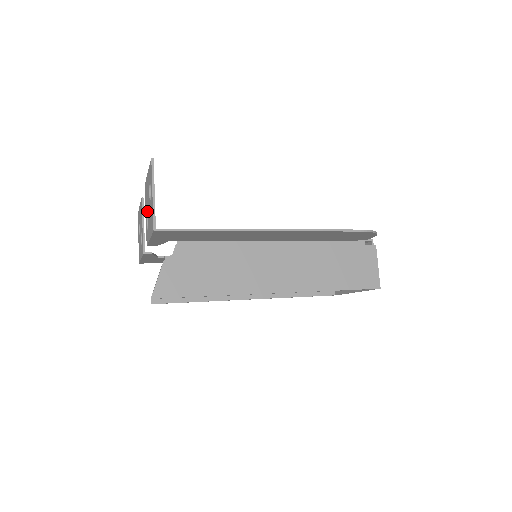
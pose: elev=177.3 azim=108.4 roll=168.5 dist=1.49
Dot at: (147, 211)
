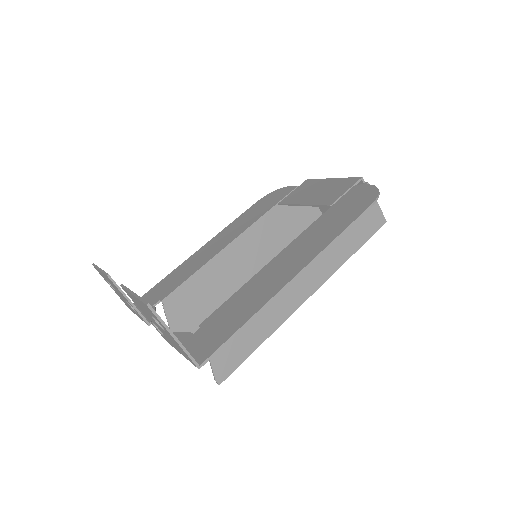
Dot at: occluded
